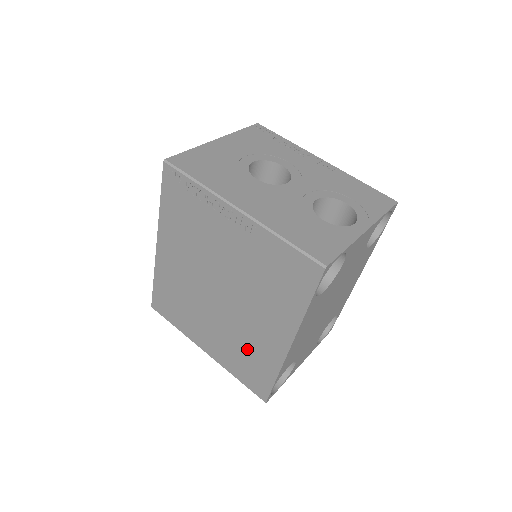
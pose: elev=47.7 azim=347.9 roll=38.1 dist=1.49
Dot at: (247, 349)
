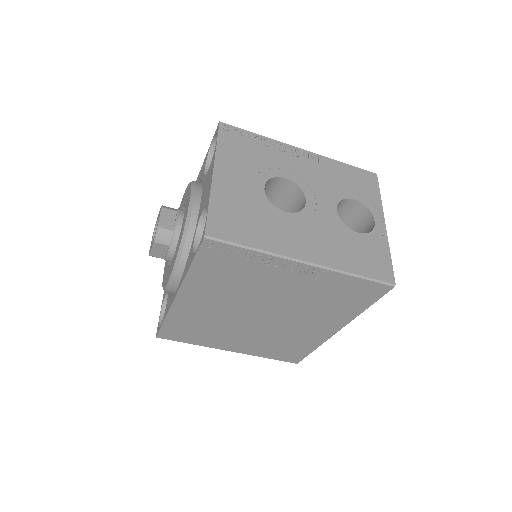
Dot at: (286, 341)
